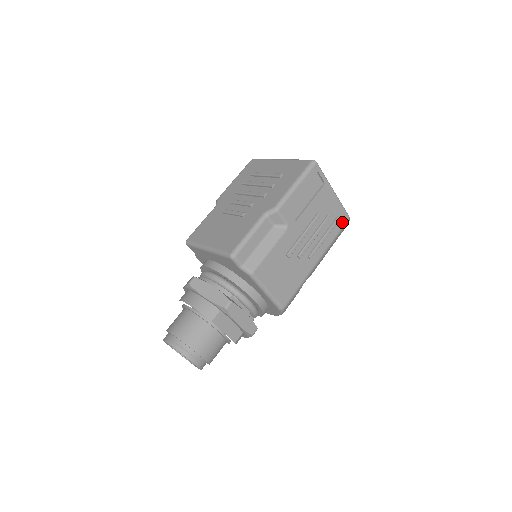
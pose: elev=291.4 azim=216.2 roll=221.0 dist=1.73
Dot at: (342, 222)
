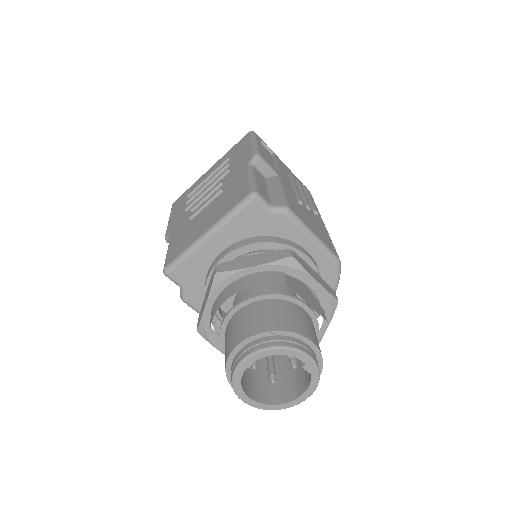
Dot at: (309, 193)
